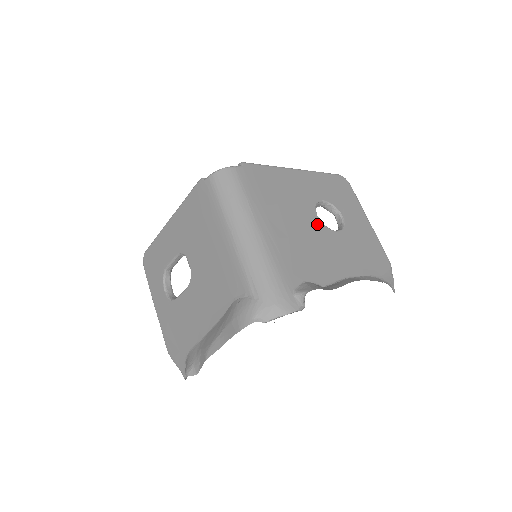
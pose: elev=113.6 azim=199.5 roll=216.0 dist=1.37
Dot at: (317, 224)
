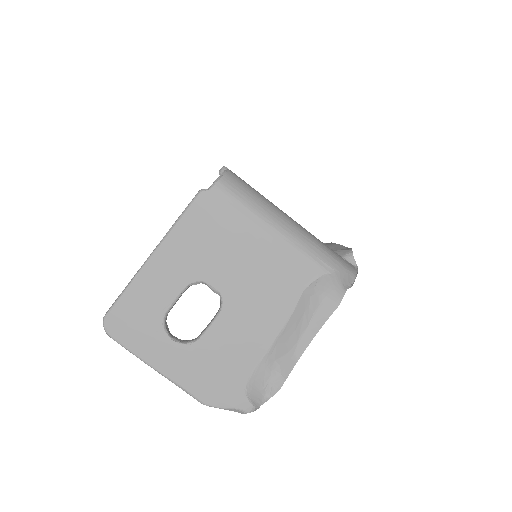
Dot at: occluded
